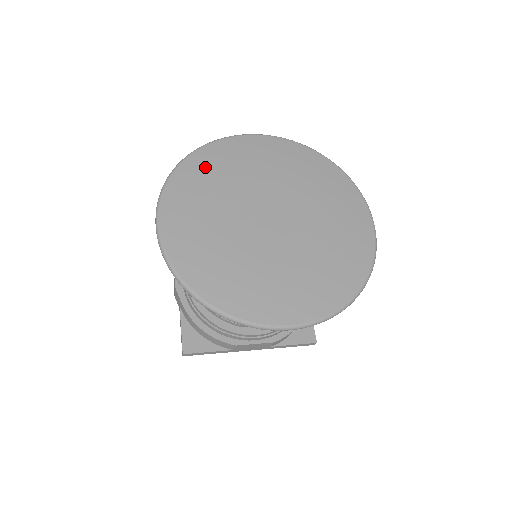
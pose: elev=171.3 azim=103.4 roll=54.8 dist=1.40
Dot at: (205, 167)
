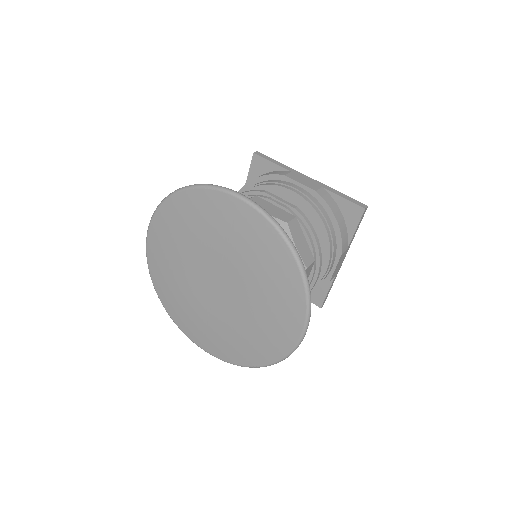
Dot at: (184, 212)
